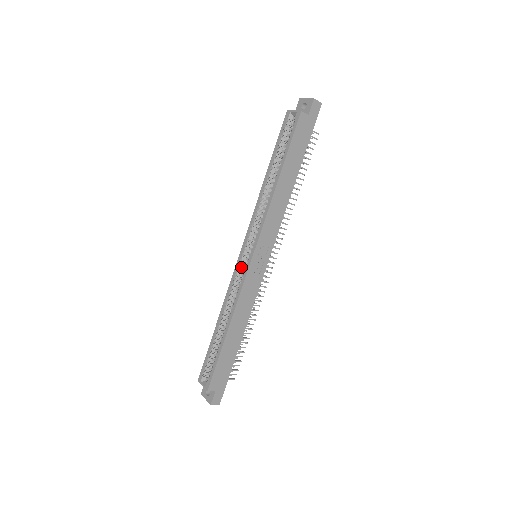
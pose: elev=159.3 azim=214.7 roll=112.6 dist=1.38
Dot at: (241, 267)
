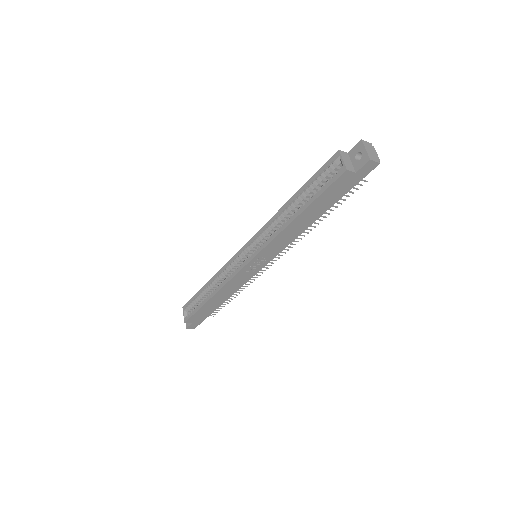
Dot at: (239, 259)
